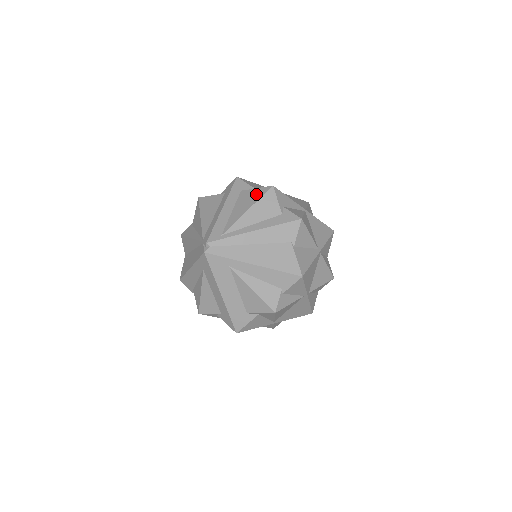
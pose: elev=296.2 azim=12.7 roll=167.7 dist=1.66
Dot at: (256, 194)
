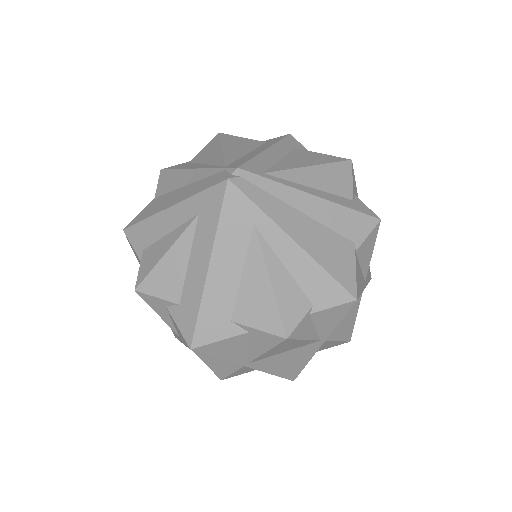
Dot at: (324, 157)
